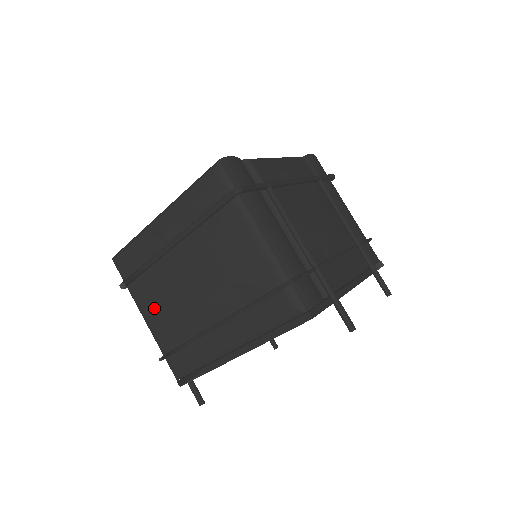
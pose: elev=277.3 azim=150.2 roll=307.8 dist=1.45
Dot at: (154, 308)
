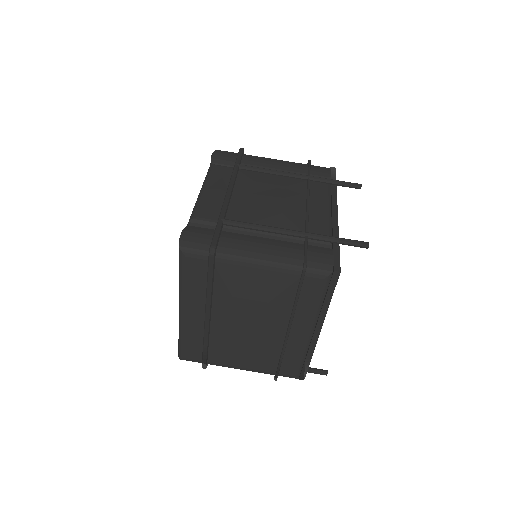
Dot at: (238, 359)
